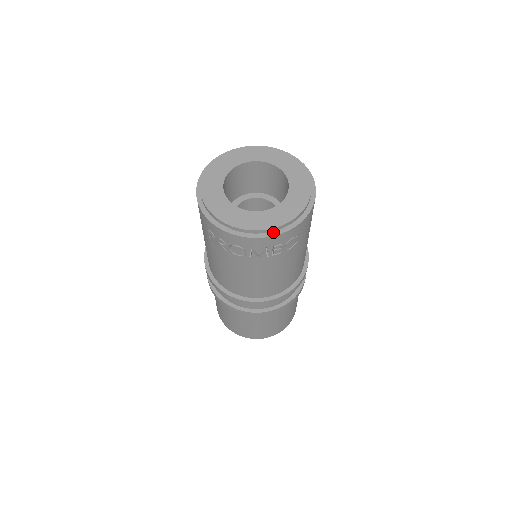
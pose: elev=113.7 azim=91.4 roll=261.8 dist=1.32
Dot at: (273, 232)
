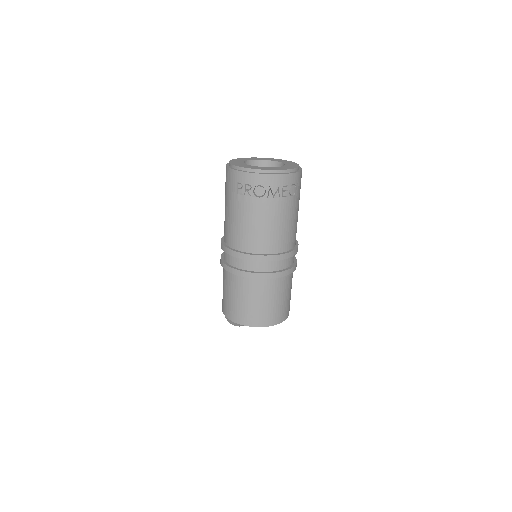
Dot at: (283, 173)
